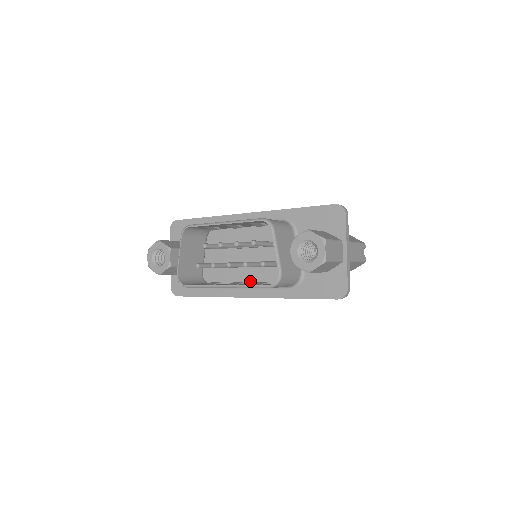
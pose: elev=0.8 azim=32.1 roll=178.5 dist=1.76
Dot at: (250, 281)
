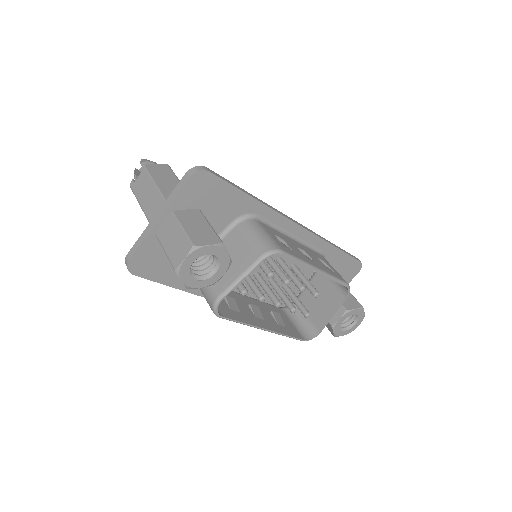
Dot at: occluded
